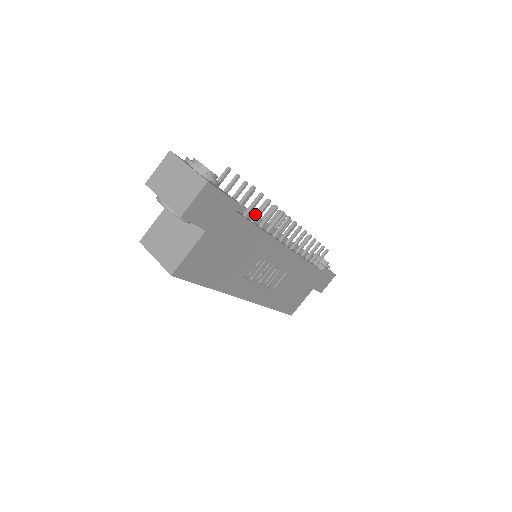
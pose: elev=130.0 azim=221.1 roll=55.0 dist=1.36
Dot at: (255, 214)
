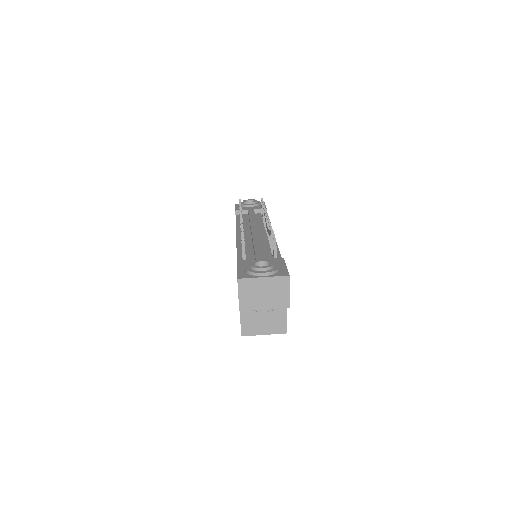
Dot at: (271, 246)
